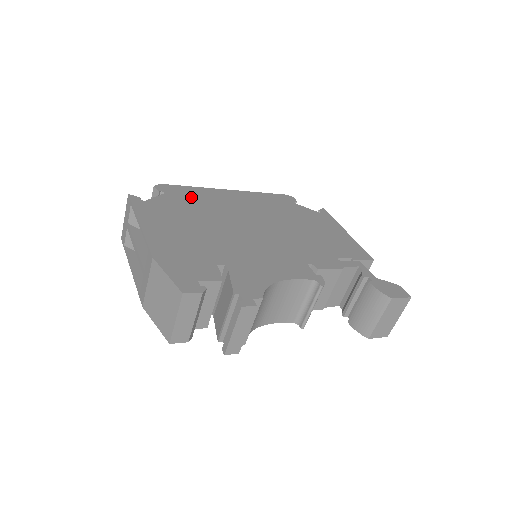
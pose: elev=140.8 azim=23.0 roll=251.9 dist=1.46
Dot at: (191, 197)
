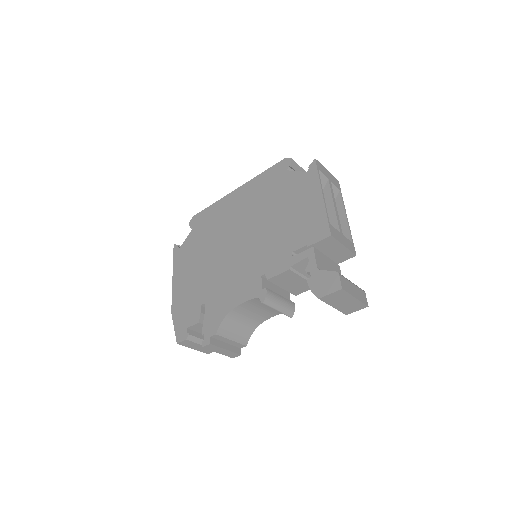
Dot at: (207, 222)
